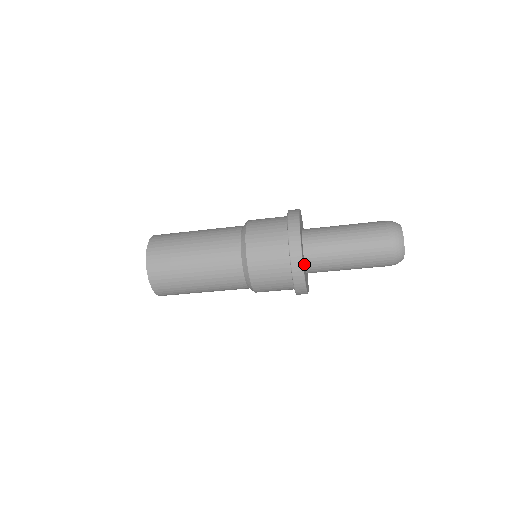
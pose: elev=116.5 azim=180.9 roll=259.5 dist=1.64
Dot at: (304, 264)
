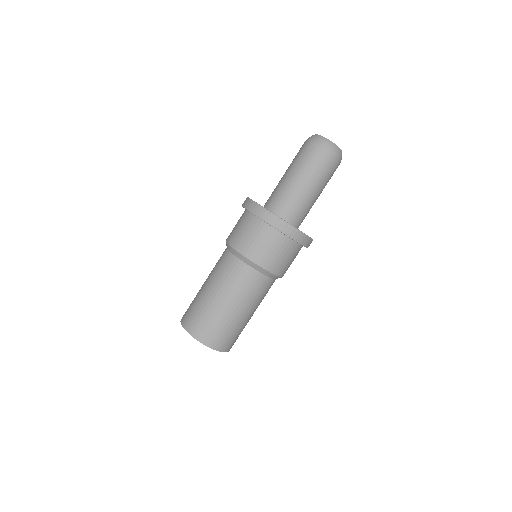
Dot at: occluded
